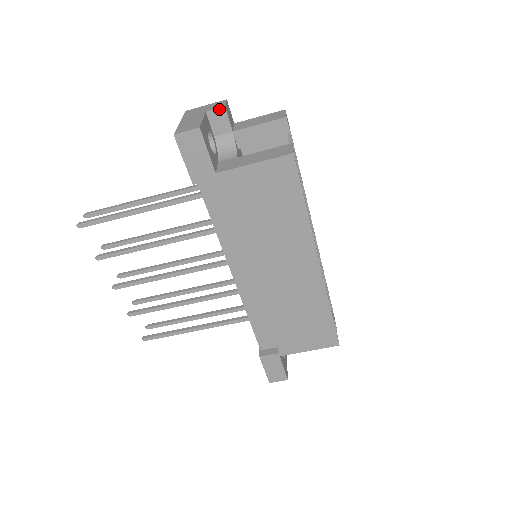
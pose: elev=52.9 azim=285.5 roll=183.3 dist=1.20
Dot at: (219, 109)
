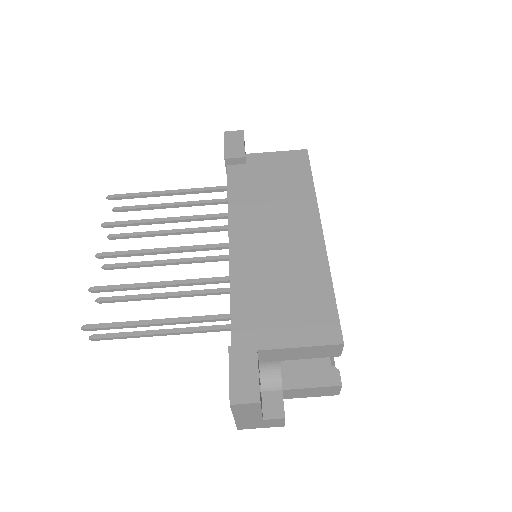
Dot at: occluded
